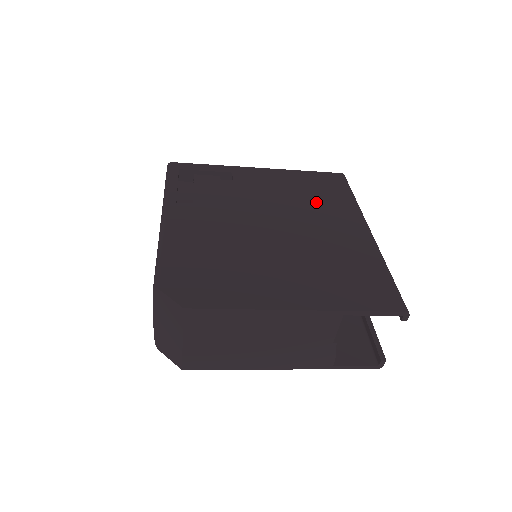
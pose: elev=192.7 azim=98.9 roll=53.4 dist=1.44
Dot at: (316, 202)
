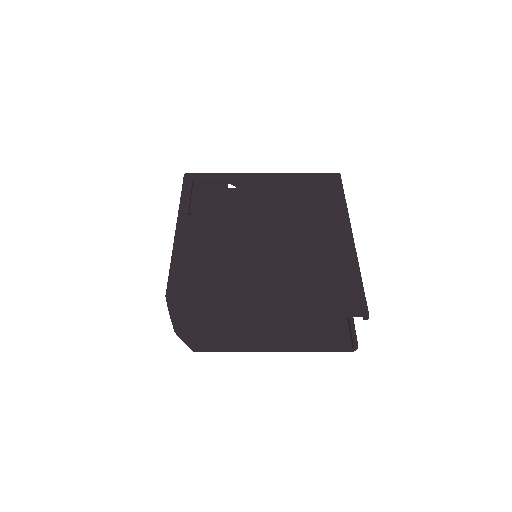
Dot at: (308, 207)
